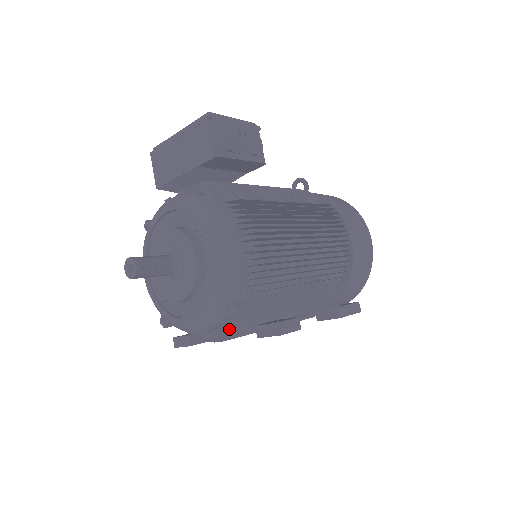
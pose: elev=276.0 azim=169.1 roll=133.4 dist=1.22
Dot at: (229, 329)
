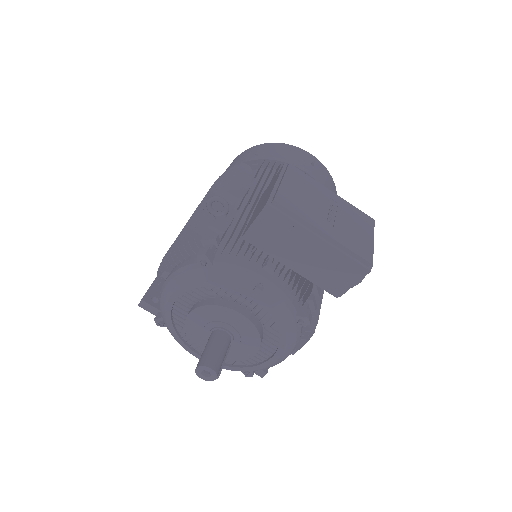
Dot at: occluded
